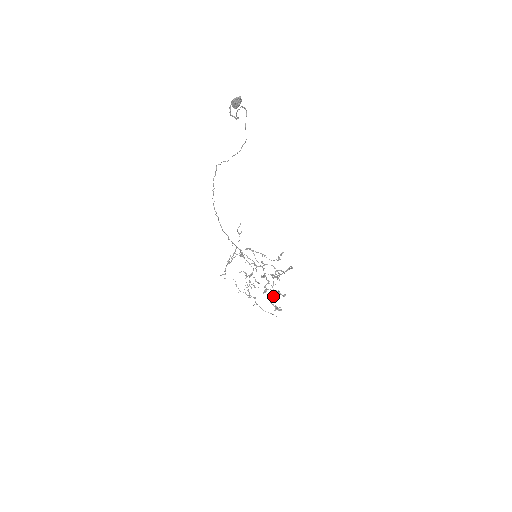
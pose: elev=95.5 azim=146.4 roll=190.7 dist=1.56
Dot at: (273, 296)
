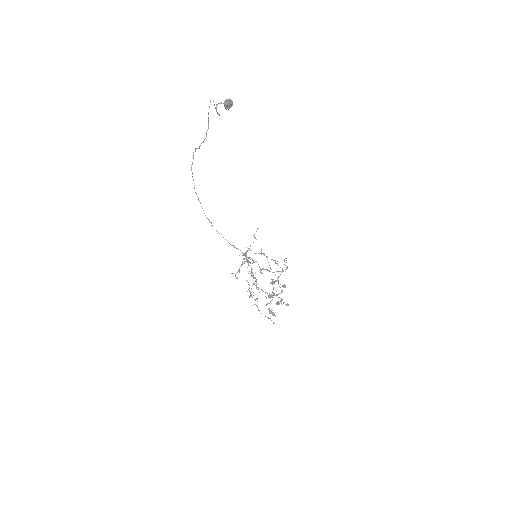
Dot at: (271, 300)
